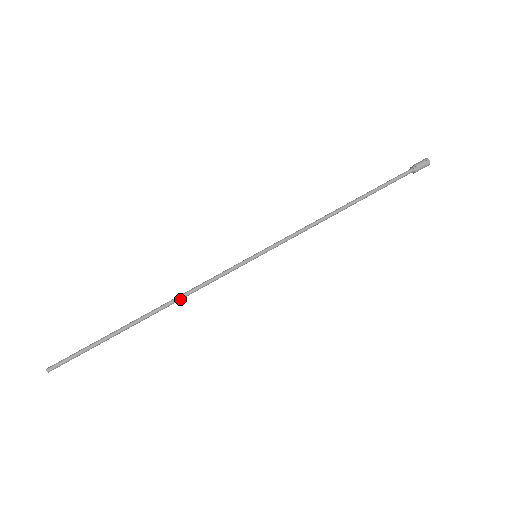
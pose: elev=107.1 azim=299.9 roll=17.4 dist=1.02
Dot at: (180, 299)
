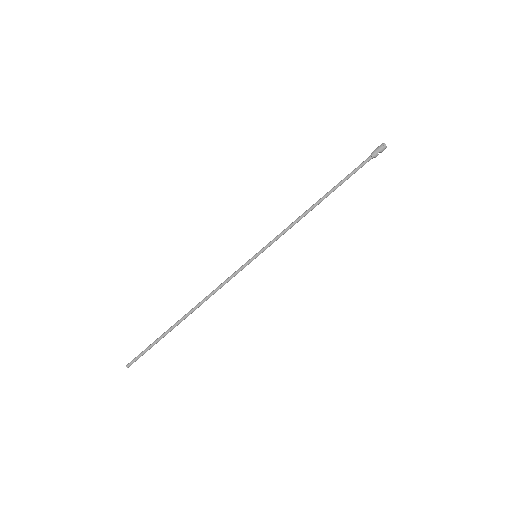
Dot at: (206, 300)
